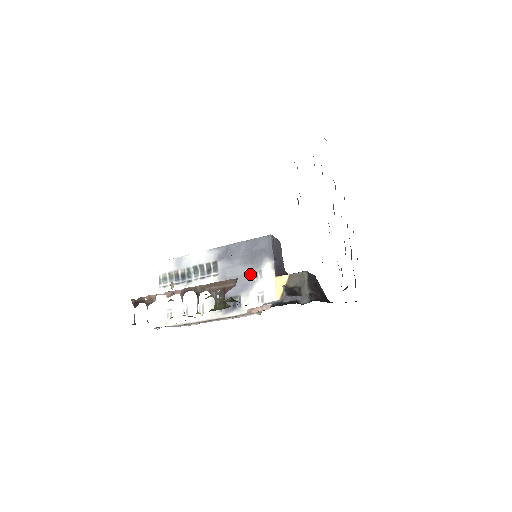
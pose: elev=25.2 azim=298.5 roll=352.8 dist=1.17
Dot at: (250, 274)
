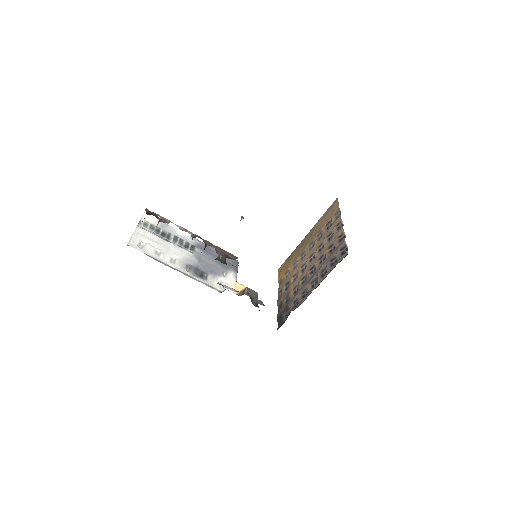
Dot at: (219, 269)
